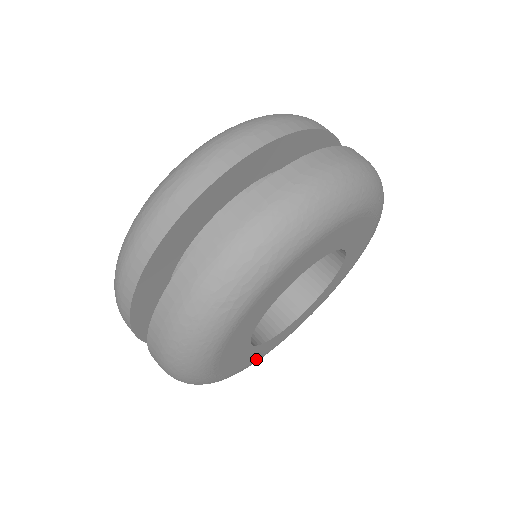
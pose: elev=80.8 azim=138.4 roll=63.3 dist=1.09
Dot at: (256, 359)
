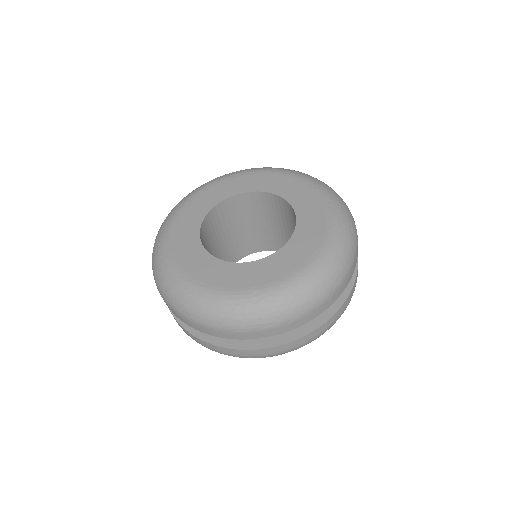
Dot at: occluded
